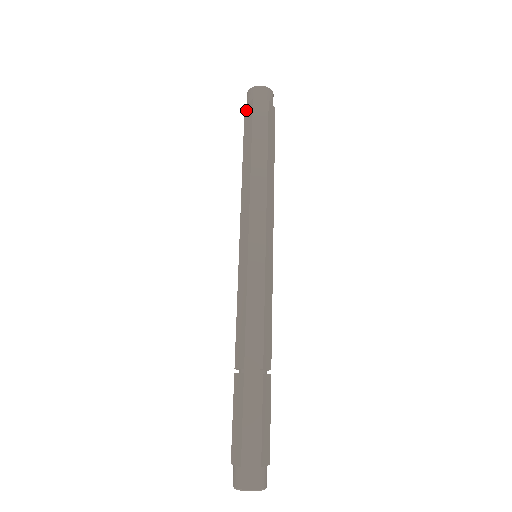
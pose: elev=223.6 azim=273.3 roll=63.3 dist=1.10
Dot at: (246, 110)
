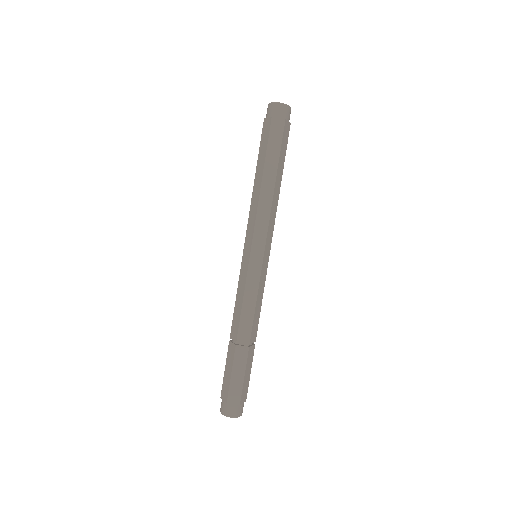
Dot at: (265, 123)
